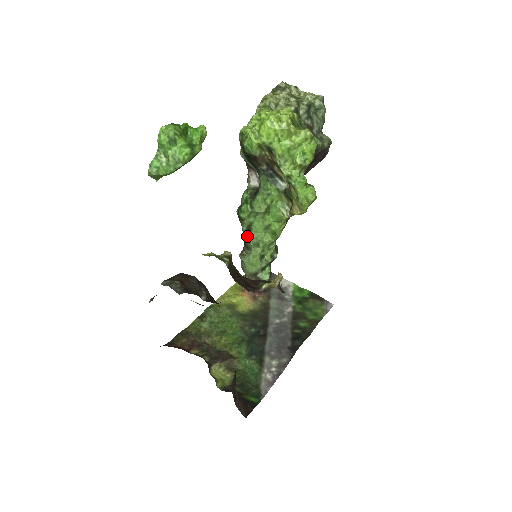
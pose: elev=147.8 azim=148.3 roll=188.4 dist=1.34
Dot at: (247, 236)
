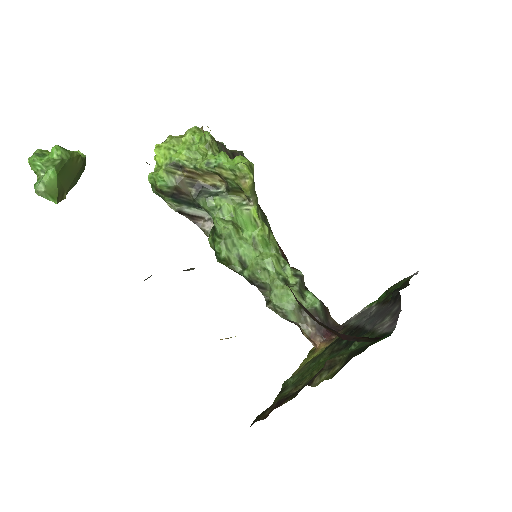
Dot at: (249, 273)
